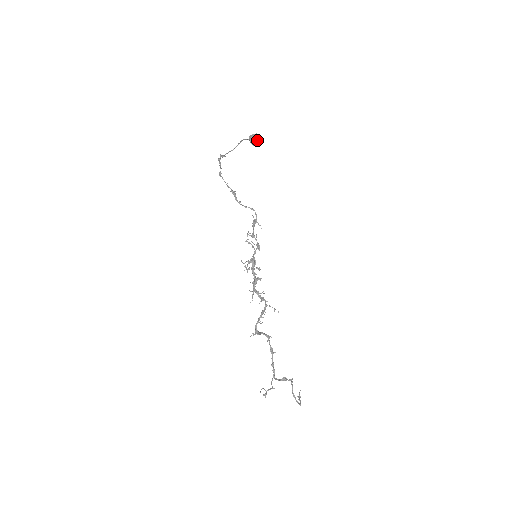
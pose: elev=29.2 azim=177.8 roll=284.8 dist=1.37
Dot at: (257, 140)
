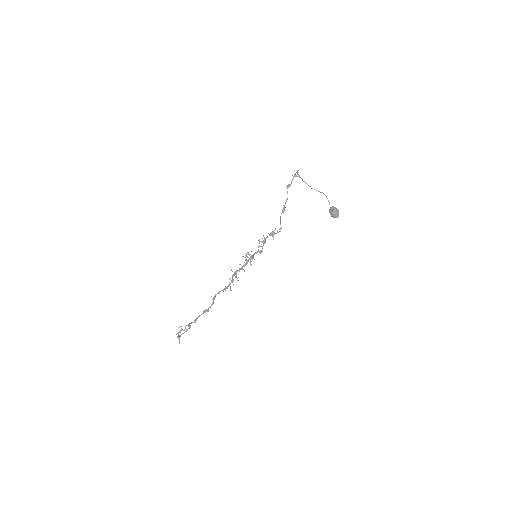
Dot at: (336, 216)
